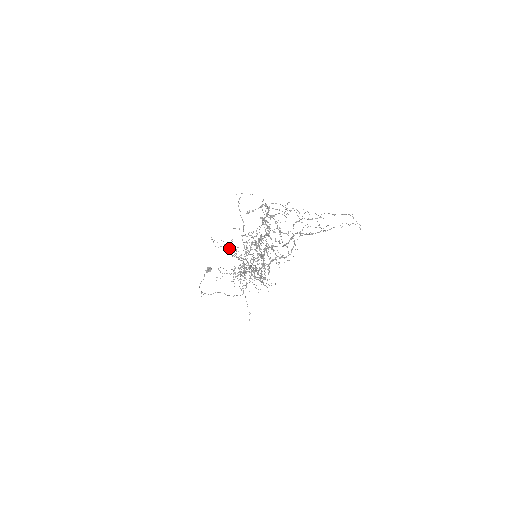
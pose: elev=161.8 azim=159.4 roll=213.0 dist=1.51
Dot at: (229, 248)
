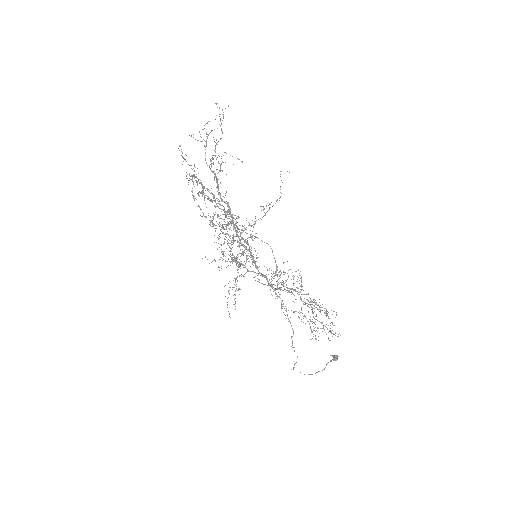
Dot at: (222, 258)
